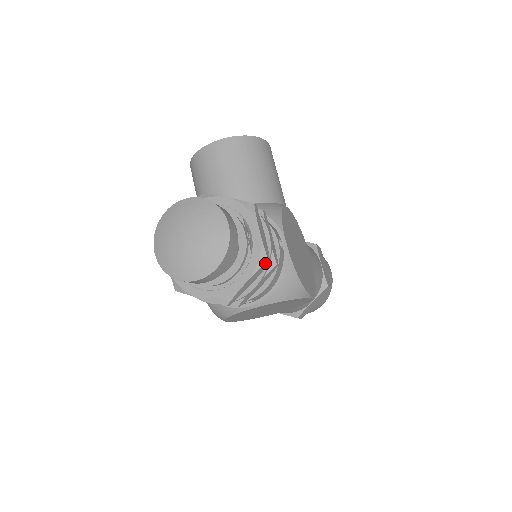
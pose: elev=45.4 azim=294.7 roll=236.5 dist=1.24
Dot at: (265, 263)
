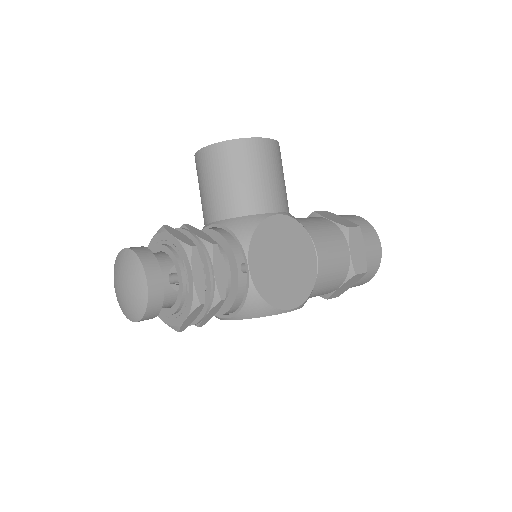
Dot at: (198, 306)
